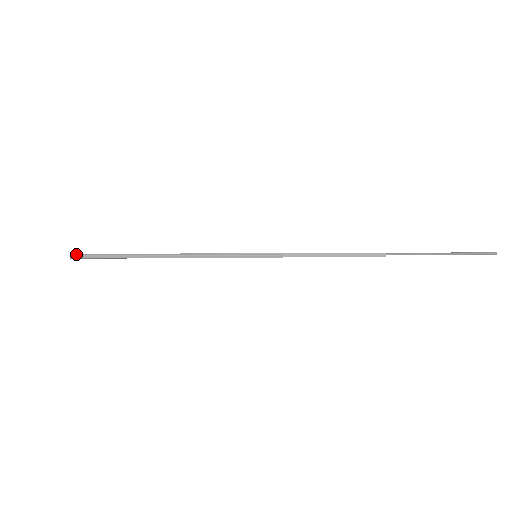
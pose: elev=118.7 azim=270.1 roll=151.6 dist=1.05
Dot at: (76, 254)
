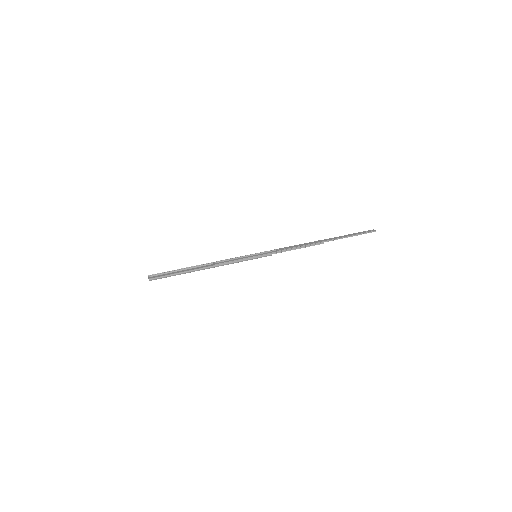
Dot at: (153, 278)
